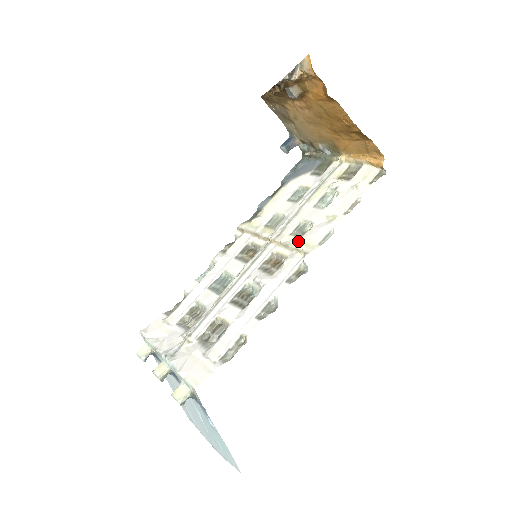
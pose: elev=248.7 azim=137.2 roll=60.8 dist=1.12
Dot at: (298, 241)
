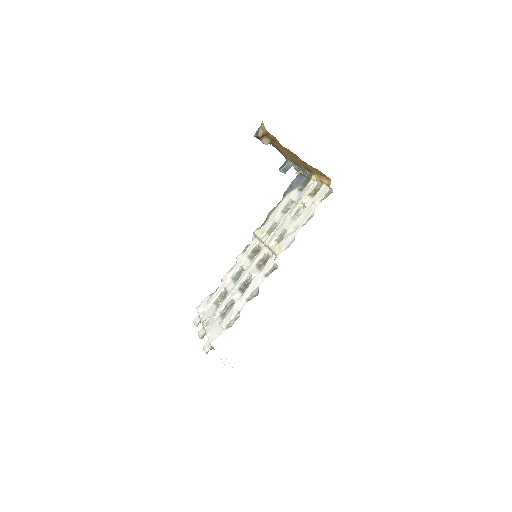
Dot at: (276, 246)
